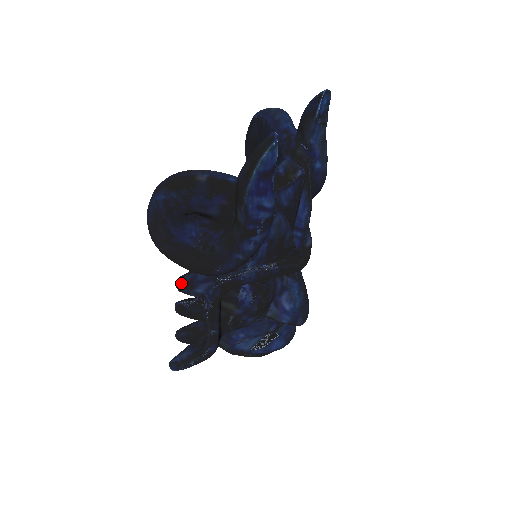
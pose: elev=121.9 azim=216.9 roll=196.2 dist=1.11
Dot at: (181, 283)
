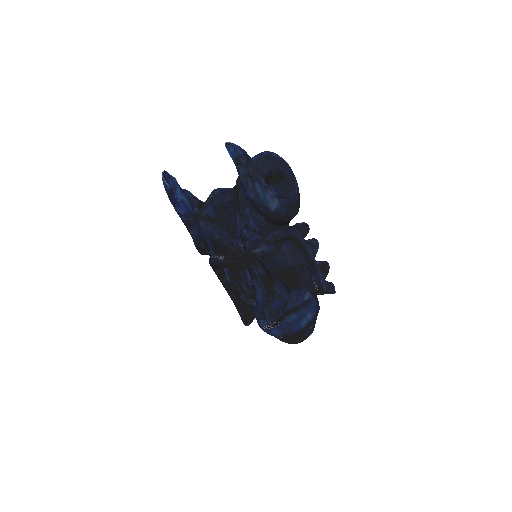
Dot at: occluded
